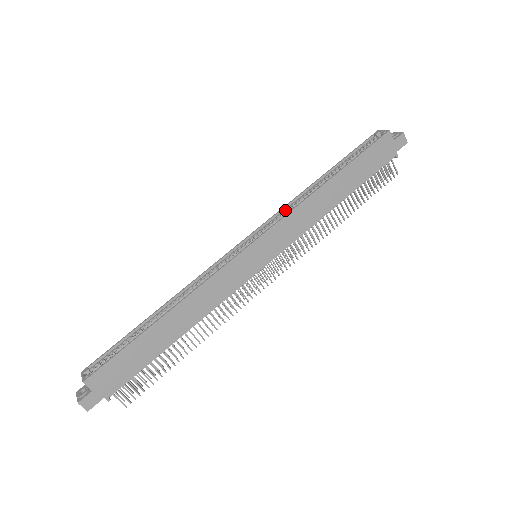
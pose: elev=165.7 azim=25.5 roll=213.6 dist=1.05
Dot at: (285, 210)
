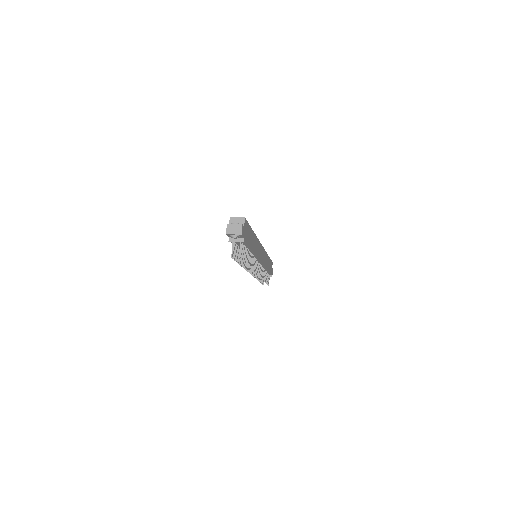
Dot at: occluded
